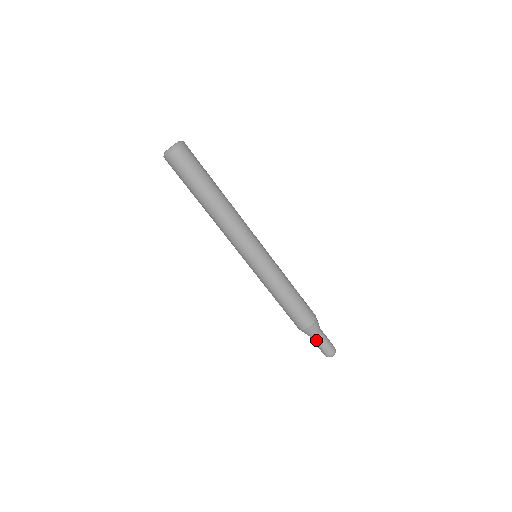
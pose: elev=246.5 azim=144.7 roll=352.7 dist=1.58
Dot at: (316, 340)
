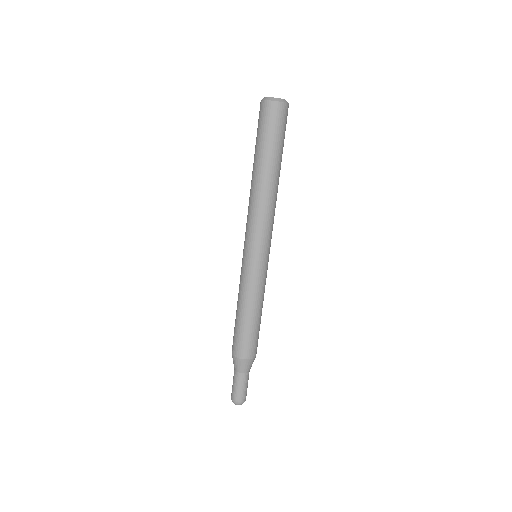
Dot at: (234, 374)
